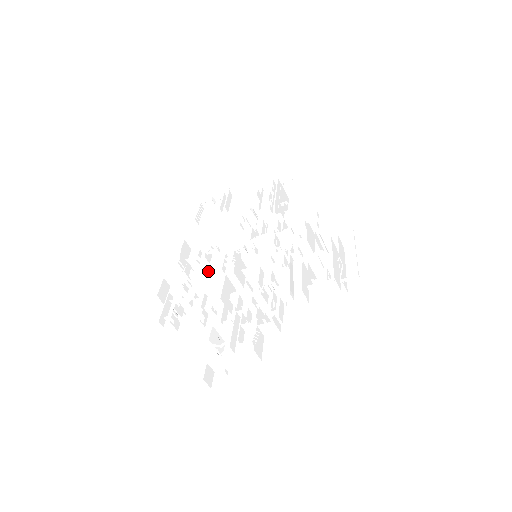
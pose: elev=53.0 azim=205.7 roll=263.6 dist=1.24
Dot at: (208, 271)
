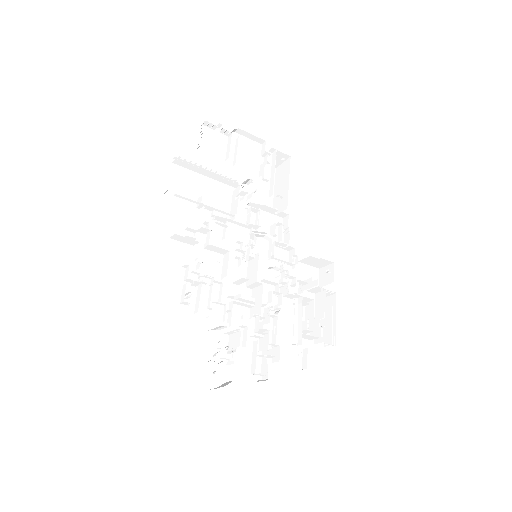
Dot at: (217, 250)
